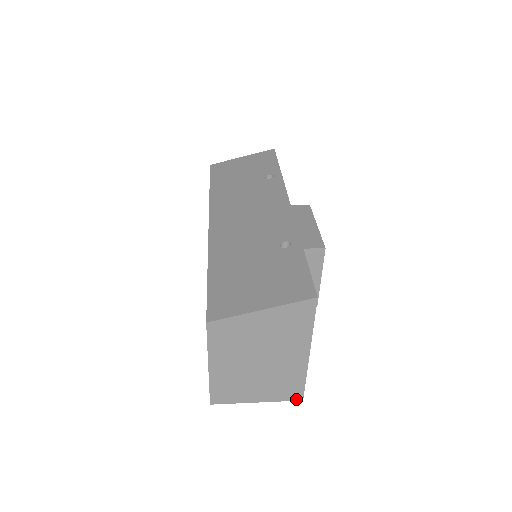
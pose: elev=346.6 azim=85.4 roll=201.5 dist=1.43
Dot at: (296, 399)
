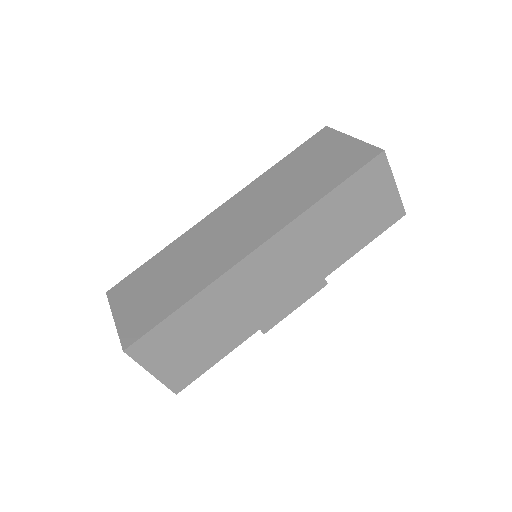
Dot at: (403, 209)
